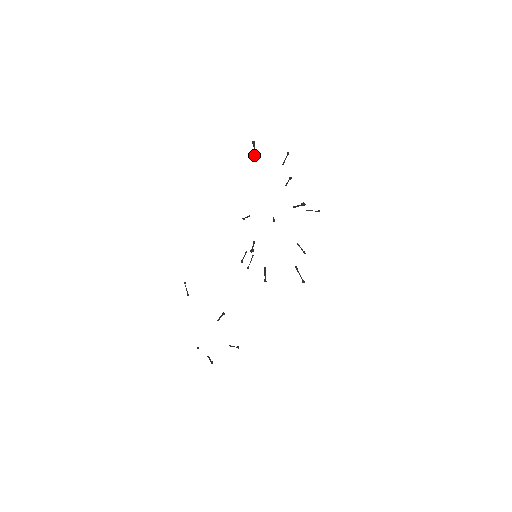
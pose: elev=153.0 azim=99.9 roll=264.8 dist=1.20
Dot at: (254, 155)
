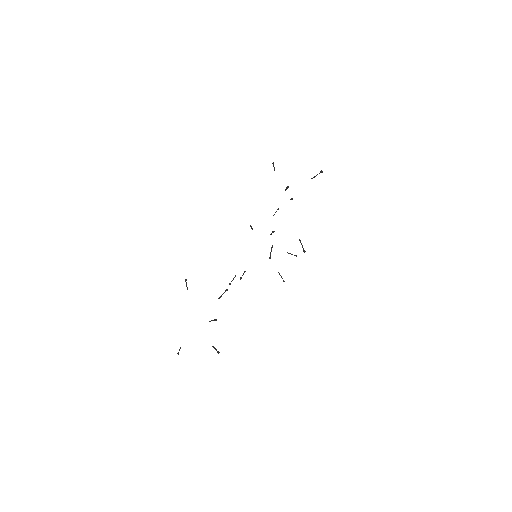
Dot at: (274, 169)
